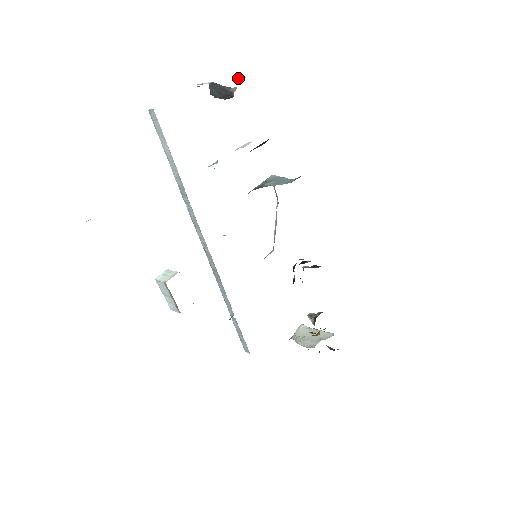
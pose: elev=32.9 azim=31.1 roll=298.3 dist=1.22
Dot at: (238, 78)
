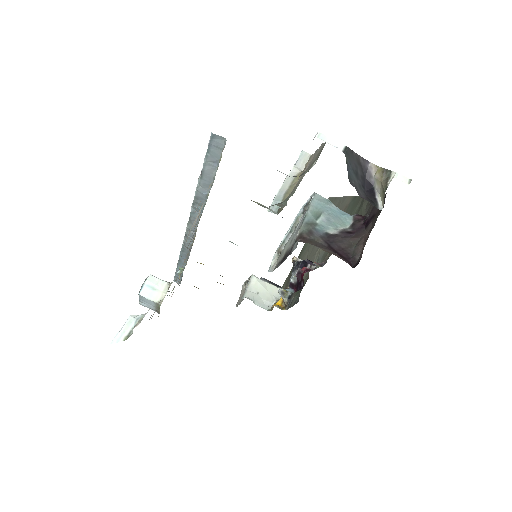
Dot at: (398, 175)
